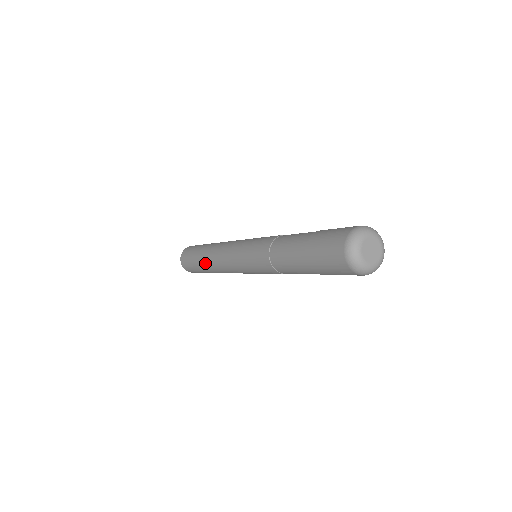
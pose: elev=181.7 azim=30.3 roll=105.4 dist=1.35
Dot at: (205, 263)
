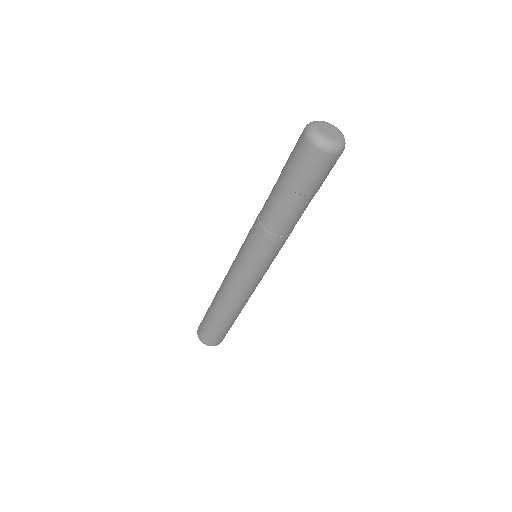
Dot at: (215, 303)
